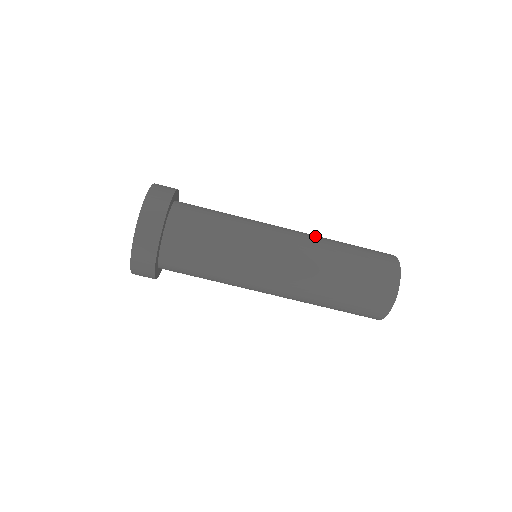
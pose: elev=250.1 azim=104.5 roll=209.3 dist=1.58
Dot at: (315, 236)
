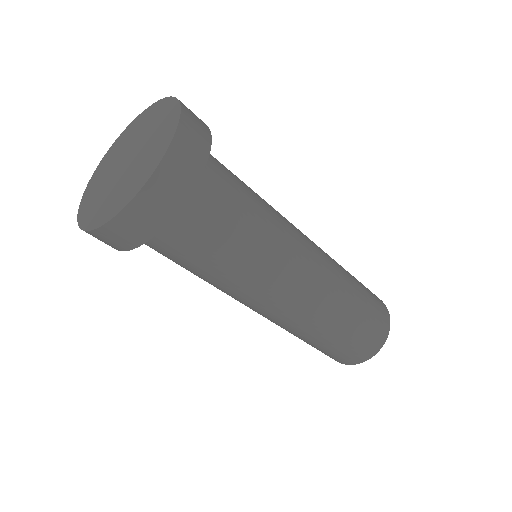
Dot at: occluded
